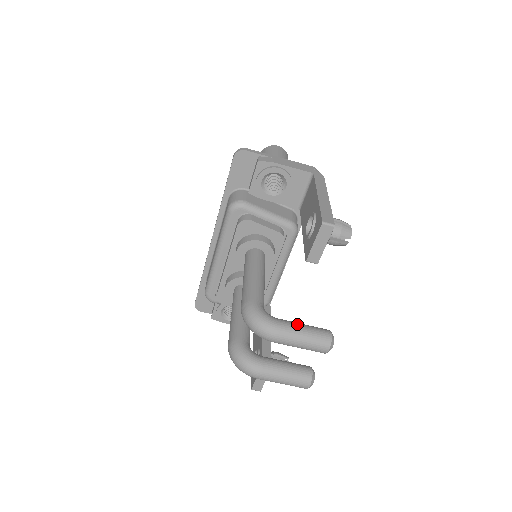
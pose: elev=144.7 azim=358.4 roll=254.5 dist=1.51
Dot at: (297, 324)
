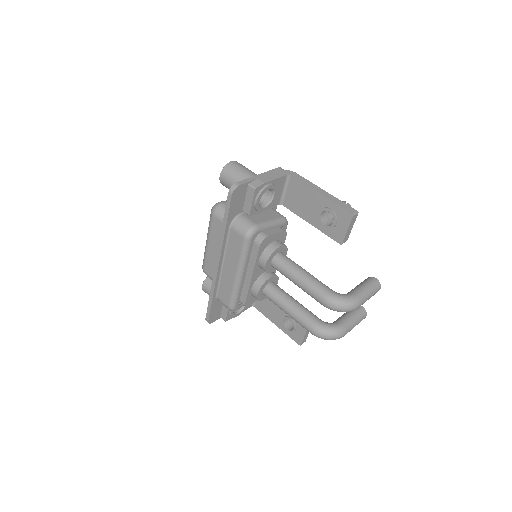
Dot at: (361, 288)
